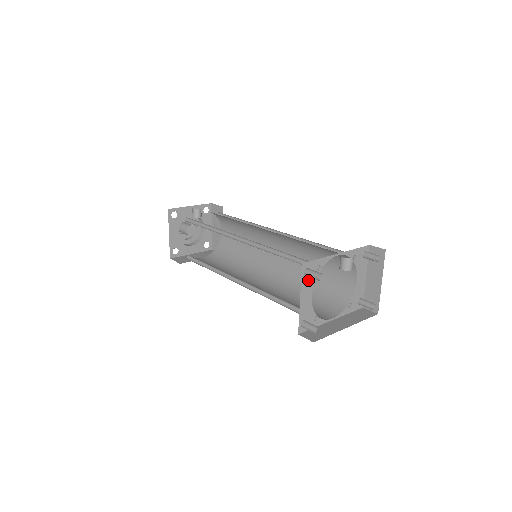
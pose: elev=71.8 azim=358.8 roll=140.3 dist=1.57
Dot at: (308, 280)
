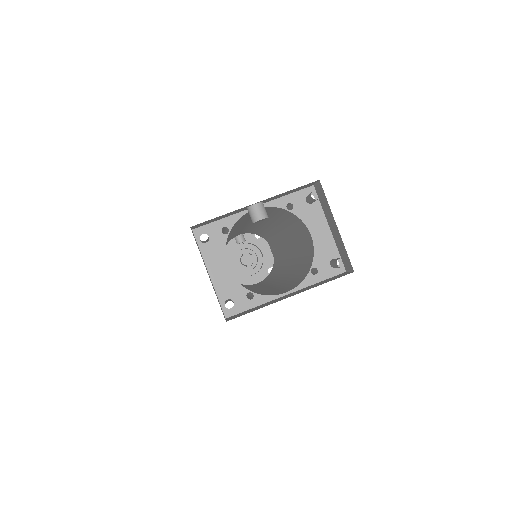
Dot at: (213, 248)
